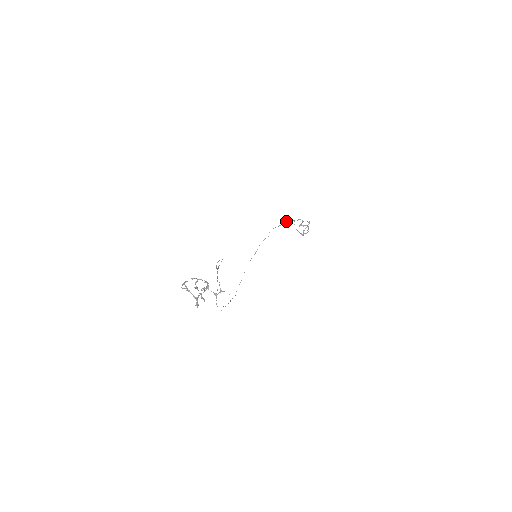
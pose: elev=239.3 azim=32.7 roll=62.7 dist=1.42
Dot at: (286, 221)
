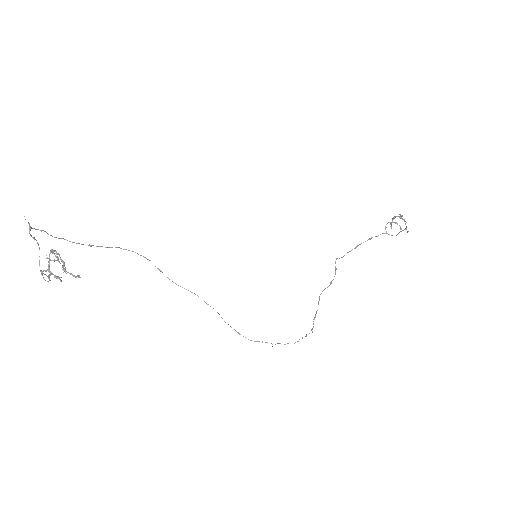
Dot at: (368, 239)
